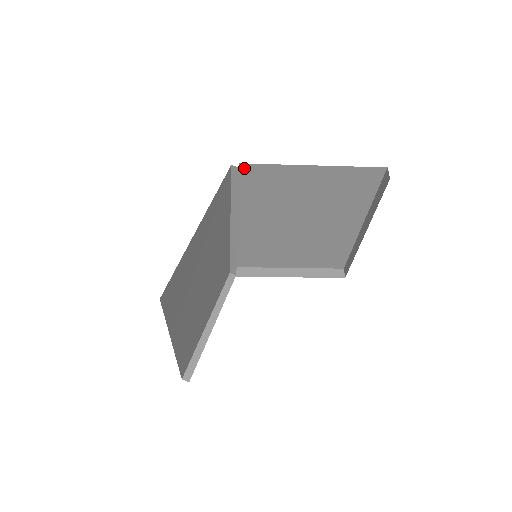
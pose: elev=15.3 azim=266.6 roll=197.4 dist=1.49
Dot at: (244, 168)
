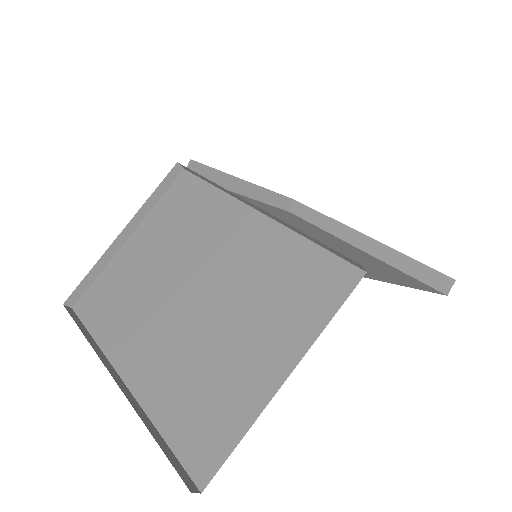
Dot at: occluded
